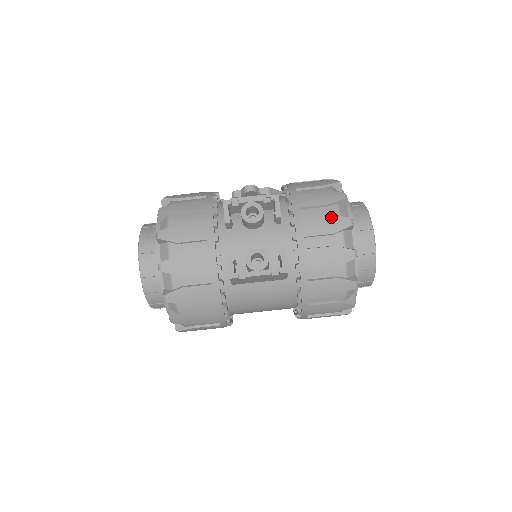
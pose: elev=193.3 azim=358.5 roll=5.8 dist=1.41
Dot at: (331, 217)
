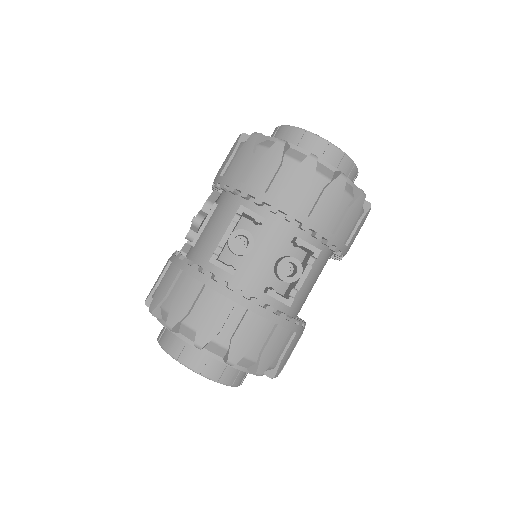
Dot at: (296, 172)
